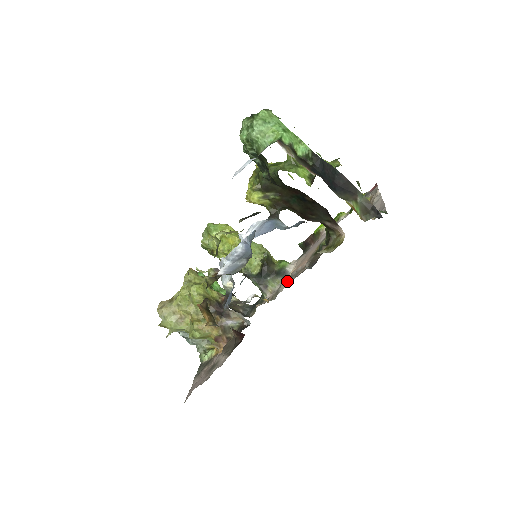
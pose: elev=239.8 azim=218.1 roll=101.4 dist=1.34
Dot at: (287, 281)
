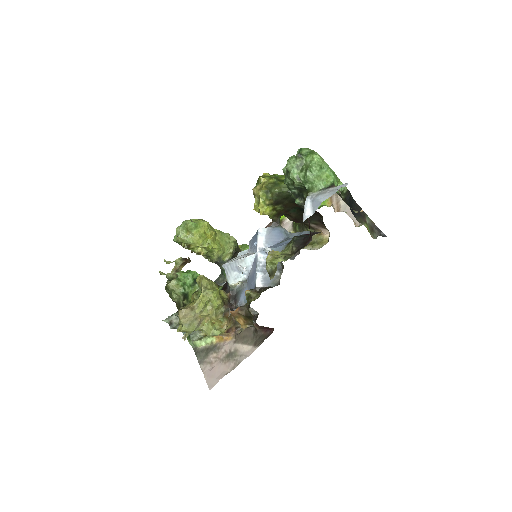
Dot at: occluded
